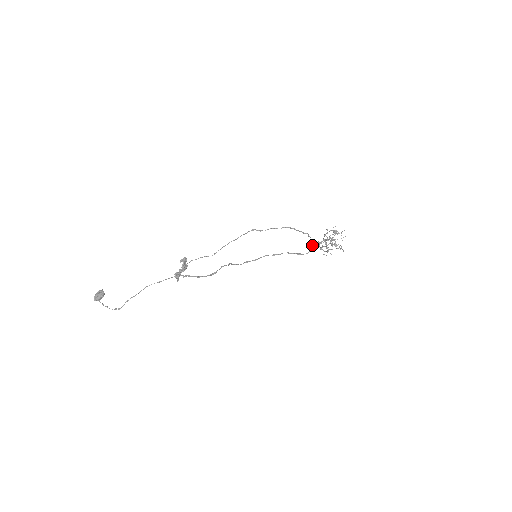
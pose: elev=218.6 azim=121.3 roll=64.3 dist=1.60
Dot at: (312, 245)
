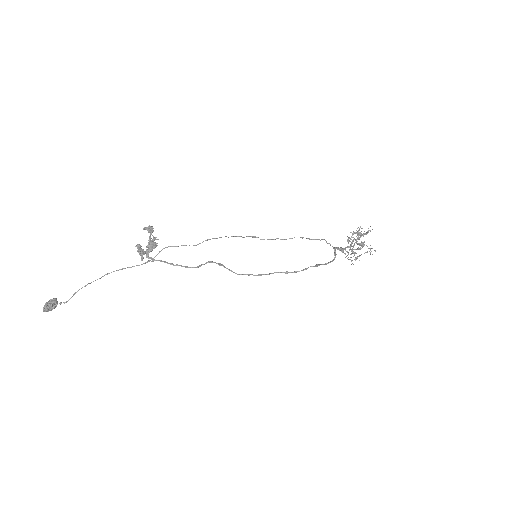
Dot at: occluded
